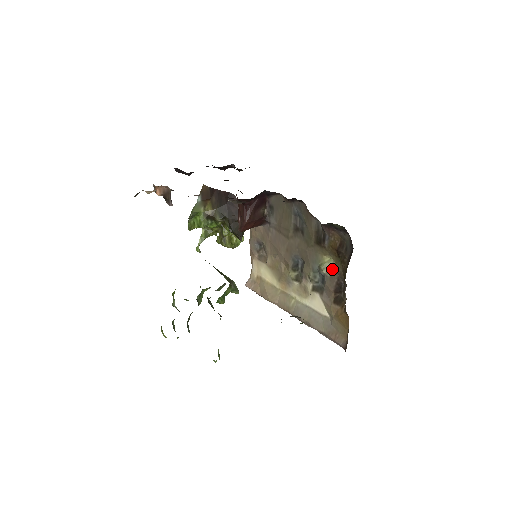
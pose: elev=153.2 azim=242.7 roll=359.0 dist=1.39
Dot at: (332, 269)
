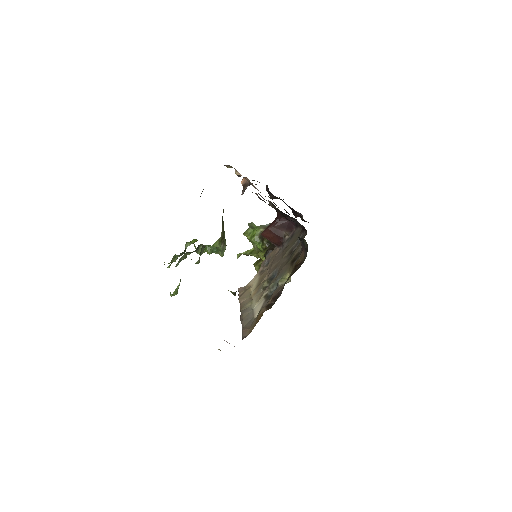
Dot at: occluded
